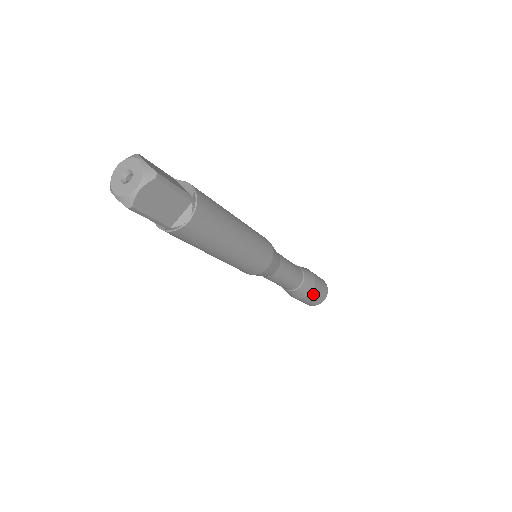
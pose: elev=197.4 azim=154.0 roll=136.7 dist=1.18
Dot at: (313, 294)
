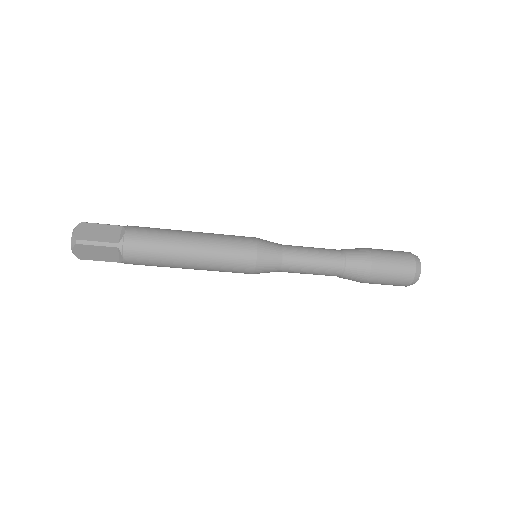
Dot at: (378, 255)
